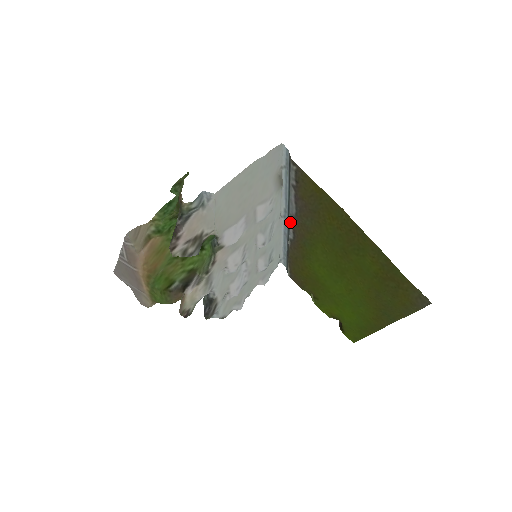
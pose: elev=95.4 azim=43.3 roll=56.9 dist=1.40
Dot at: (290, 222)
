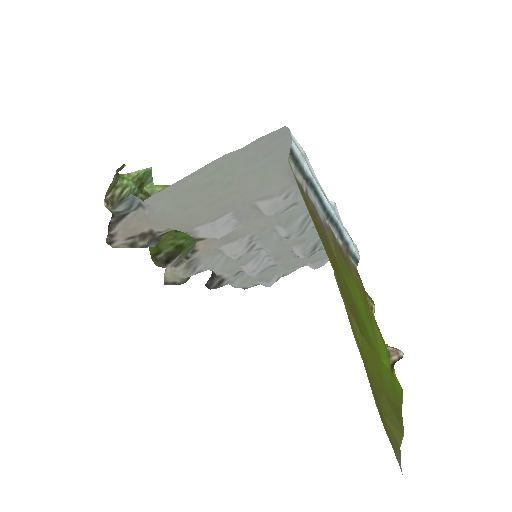
Dot at: (328, 223)
